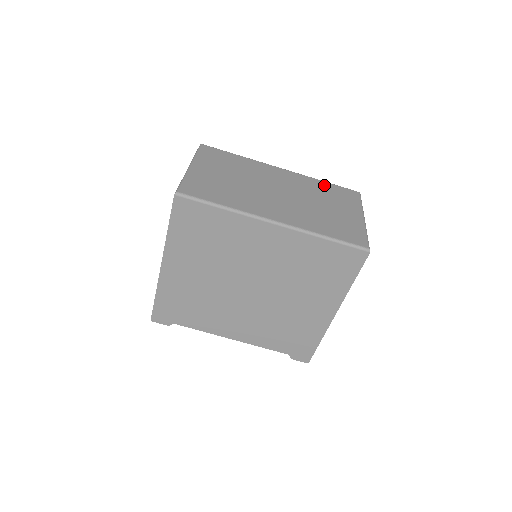
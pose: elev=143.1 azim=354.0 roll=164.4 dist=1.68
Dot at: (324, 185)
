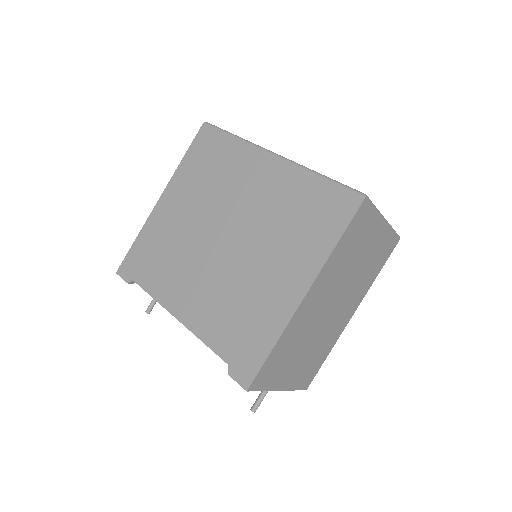
Dot at: occluded
